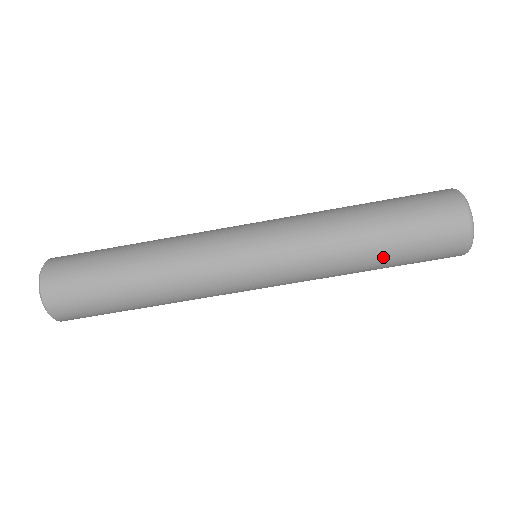
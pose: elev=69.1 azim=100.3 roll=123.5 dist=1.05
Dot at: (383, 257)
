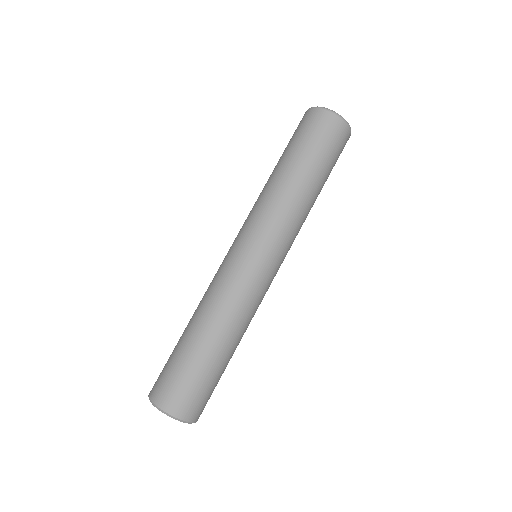
Dot at: (322, 185)
